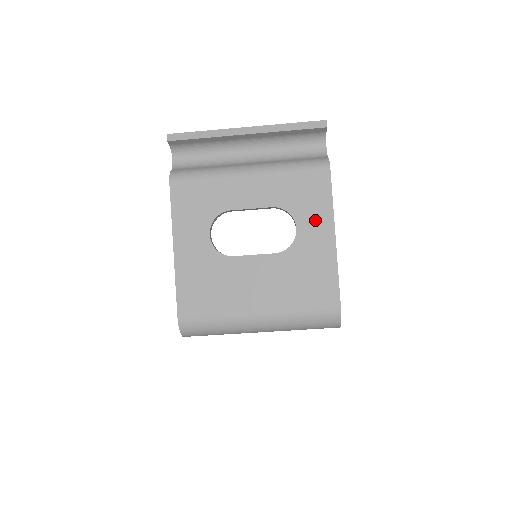
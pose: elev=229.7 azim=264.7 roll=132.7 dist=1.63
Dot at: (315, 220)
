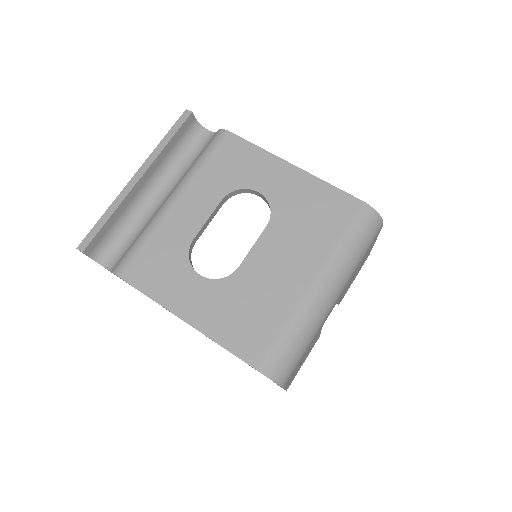
Dot at: (263, 172)
